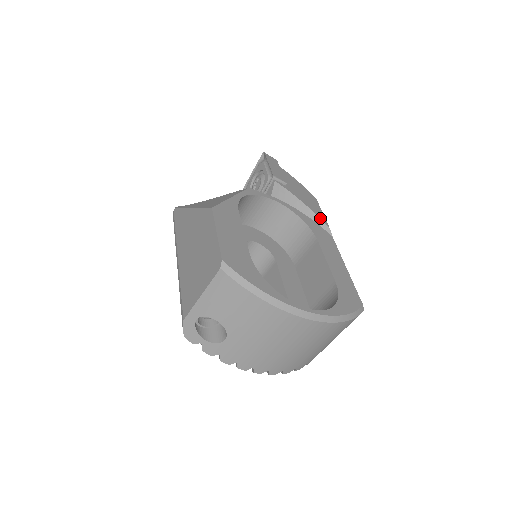
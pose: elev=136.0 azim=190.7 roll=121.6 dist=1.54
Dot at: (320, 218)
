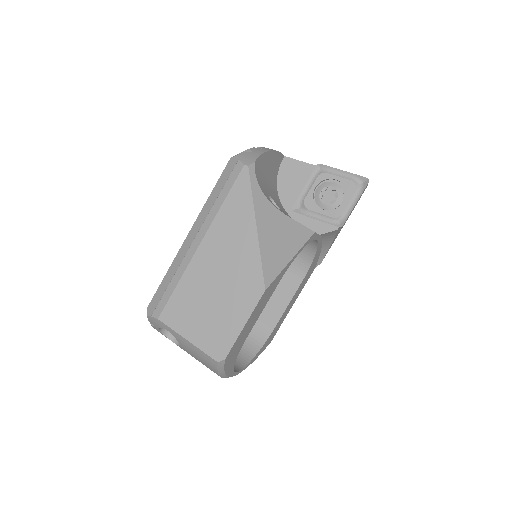
Dot at: occluded
